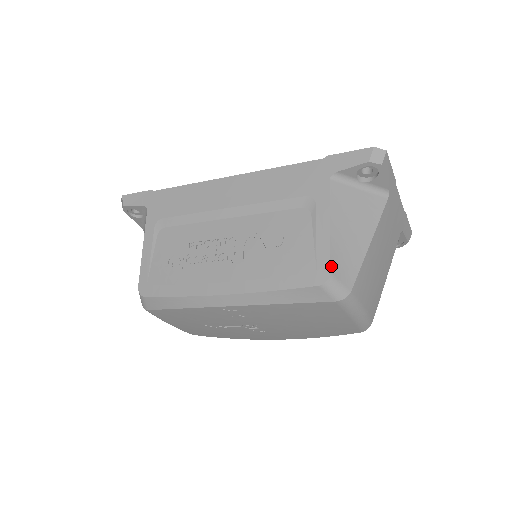
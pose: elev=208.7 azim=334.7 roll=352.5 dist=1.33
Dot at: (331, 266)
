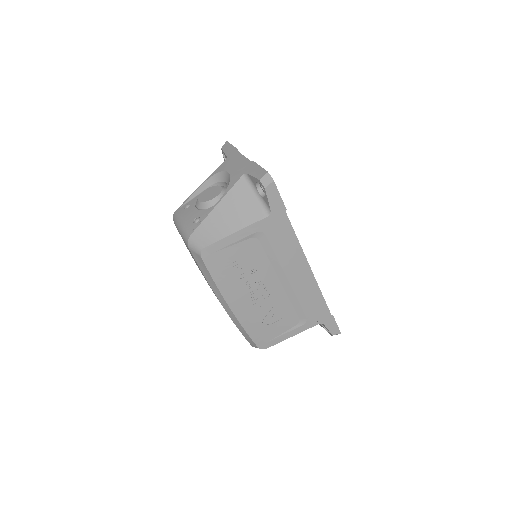
Dot at: occluded
